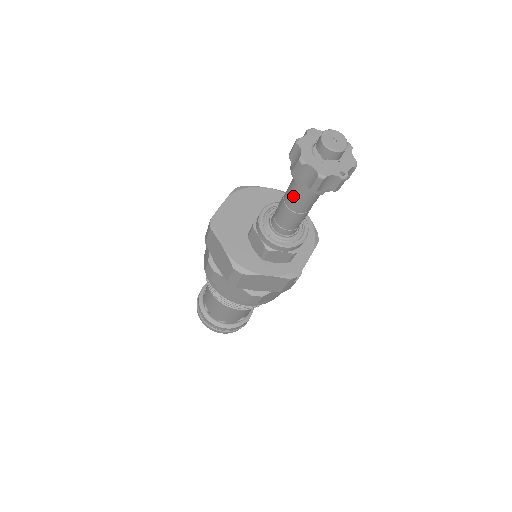
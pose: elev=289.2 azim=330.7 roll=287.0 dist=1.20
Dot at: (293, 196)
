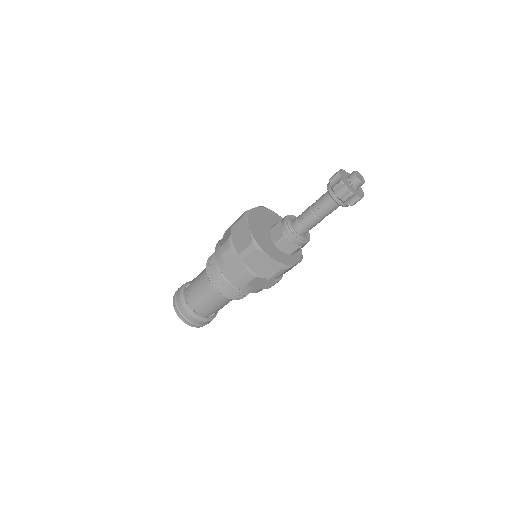
Dot at: (326, 211)
